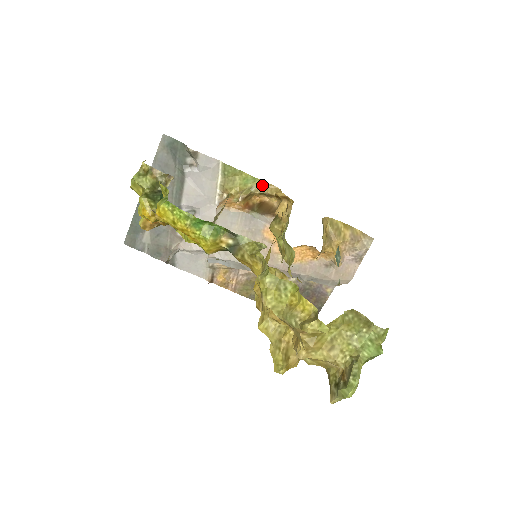
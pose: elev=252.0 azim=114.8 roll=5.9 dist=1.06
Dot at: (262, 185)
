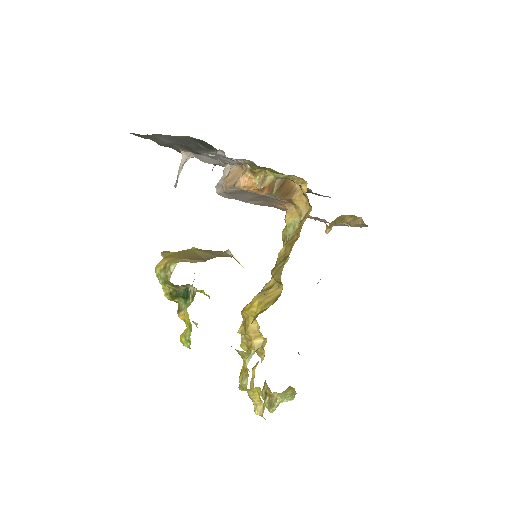
Dot at: (291, 175)
